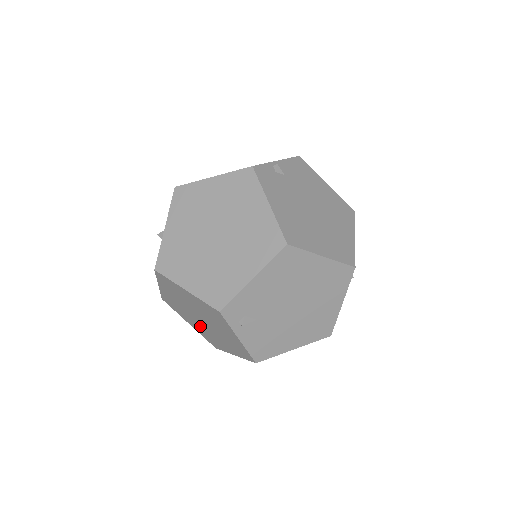
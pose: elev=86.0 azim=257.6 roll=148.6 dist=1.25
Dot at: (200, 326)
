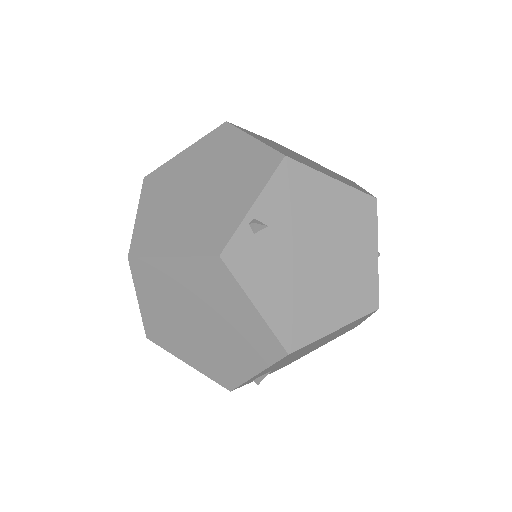
Dot at: occluded
